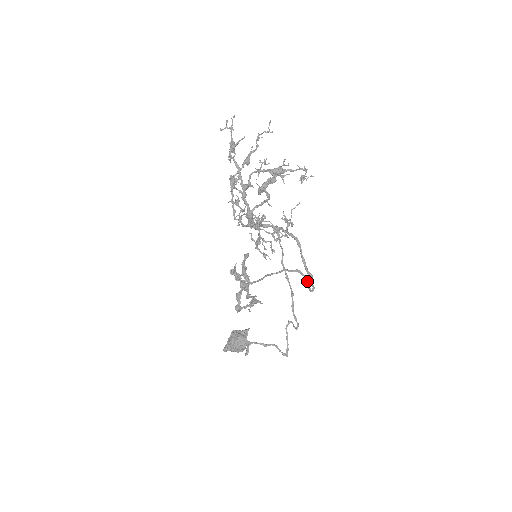
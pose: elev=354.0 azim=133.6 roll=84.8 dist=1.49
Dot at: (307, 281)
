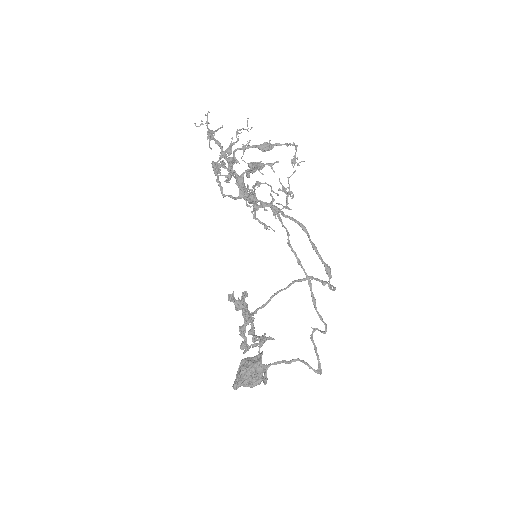
Dot at: (324, 284)
